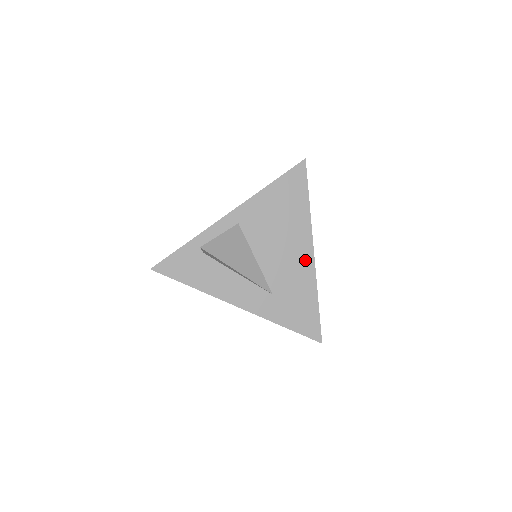
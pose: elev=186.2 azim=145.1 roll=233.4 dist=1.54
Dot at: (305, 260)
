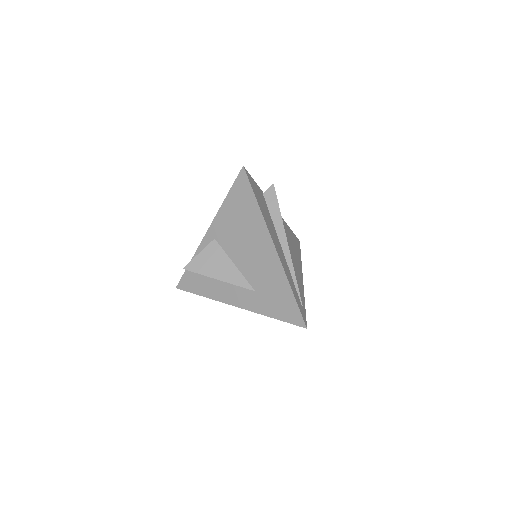
Dot at: (270, 256)
